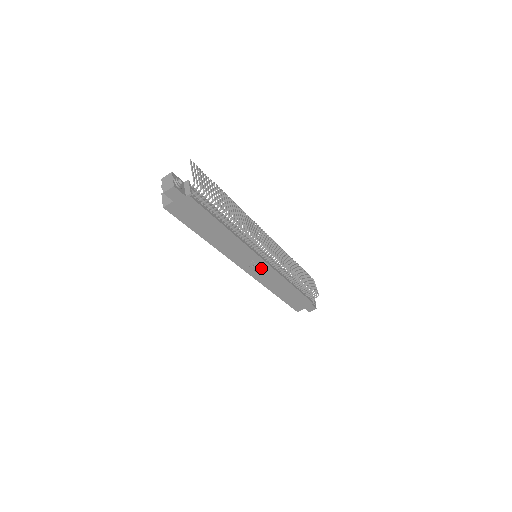
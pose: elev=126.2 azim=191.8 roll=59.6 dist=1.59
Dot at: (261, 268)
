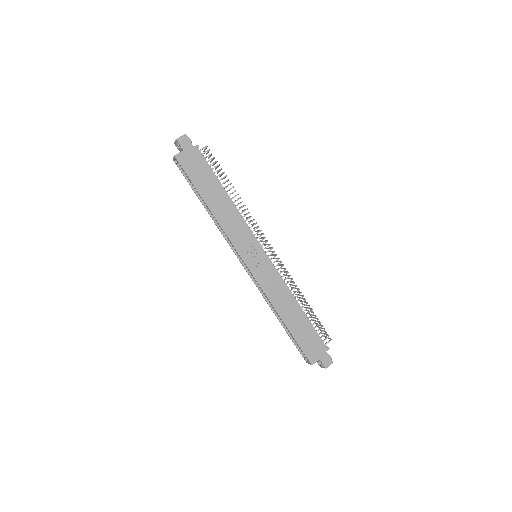
Dot at: (262, 265)
